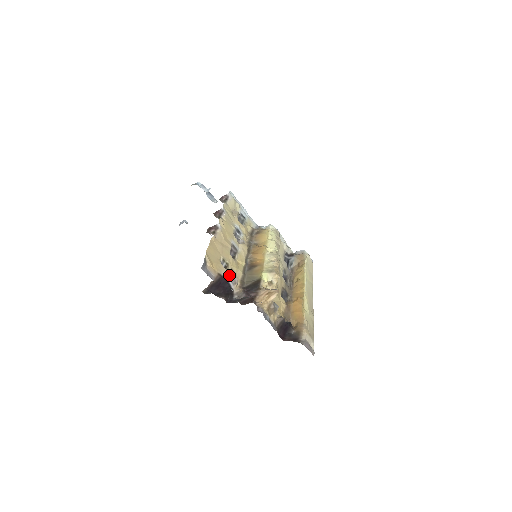
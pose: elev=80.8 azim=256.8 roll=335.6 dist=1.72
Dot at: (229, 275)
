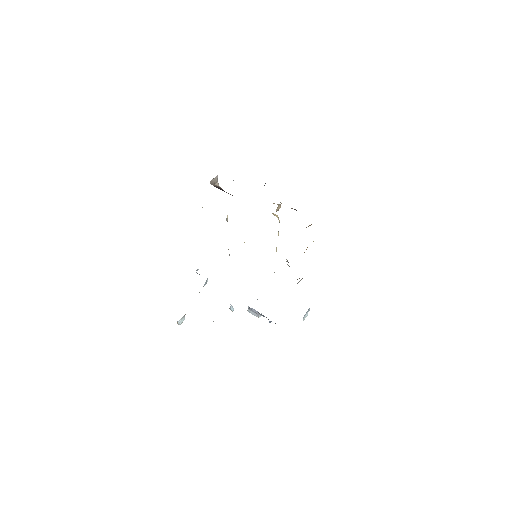
Dot at: occluded
